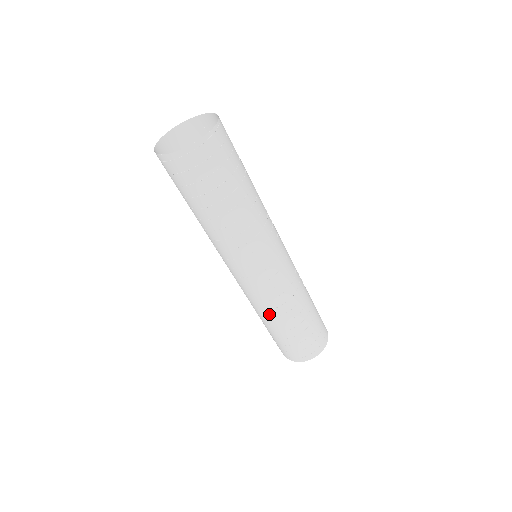
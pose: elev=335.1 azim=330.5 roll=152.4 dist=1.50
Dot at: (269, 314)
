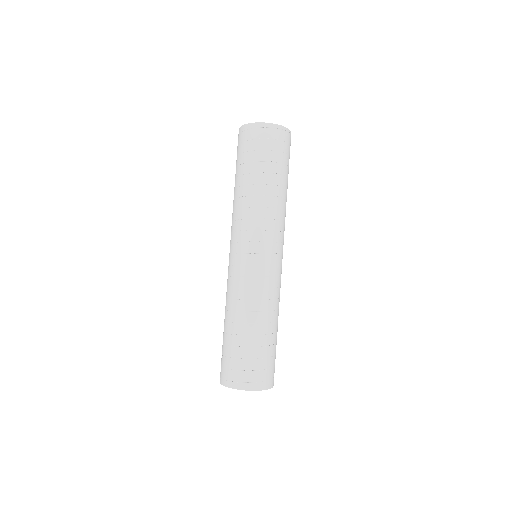
Dot at: (240, 306)
